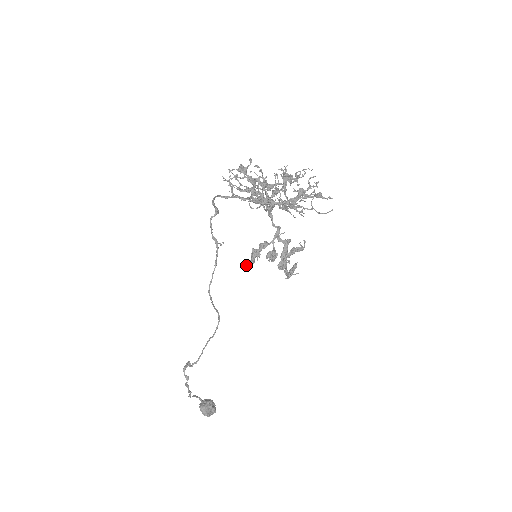
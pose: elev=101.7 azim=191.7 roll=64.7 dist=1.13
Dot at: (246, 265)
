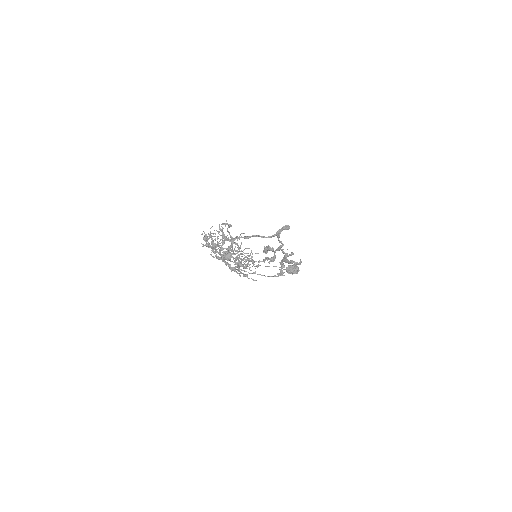
Dot at: occluded
